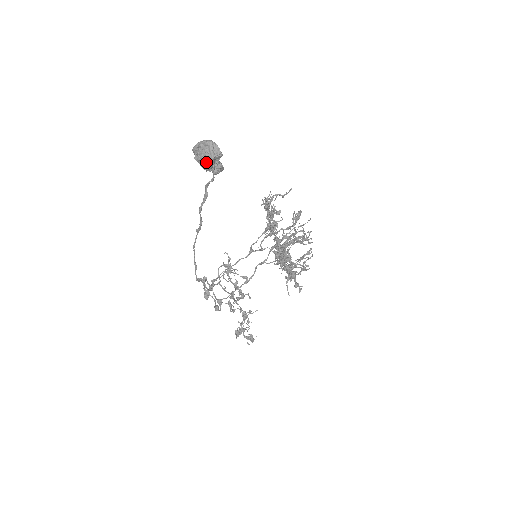
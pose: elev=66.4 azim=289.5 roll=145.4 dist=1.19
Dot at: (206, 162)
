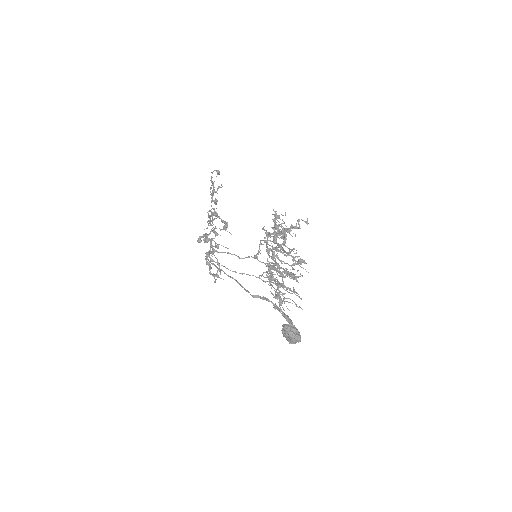
Dot at: (288, 338)
